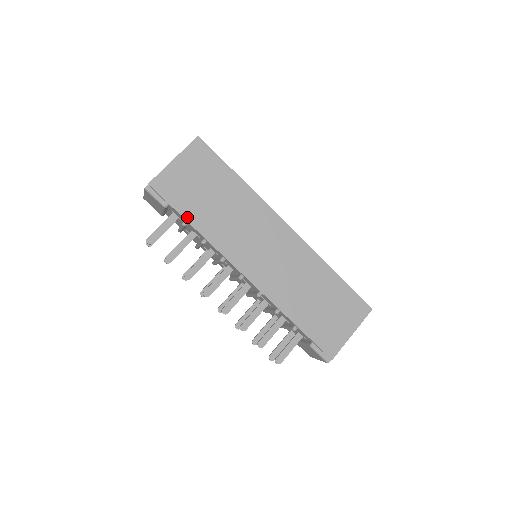
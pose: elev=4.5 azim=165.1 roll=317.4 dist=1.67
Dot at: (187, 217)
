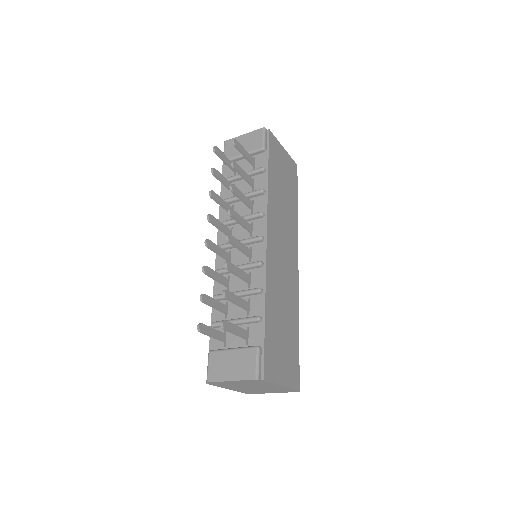
Dot at: (270, 169)
